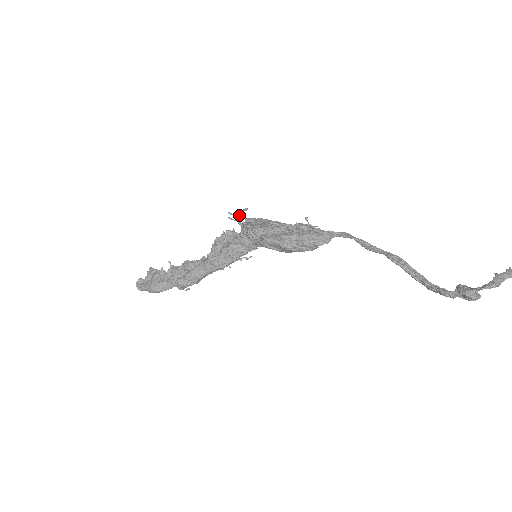
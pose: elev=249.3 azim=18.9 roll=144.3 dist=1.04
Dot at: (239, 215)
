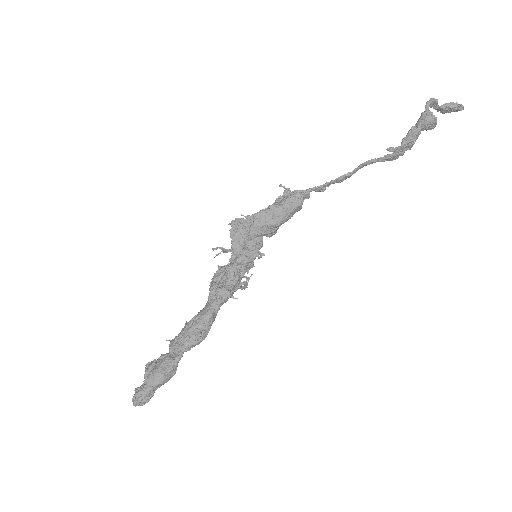
Dot at: (223, 250)
